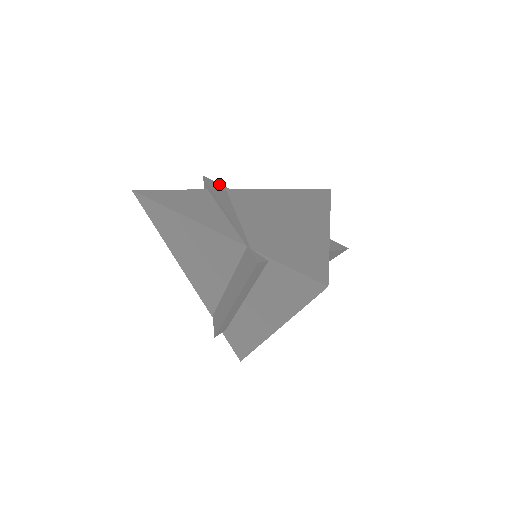
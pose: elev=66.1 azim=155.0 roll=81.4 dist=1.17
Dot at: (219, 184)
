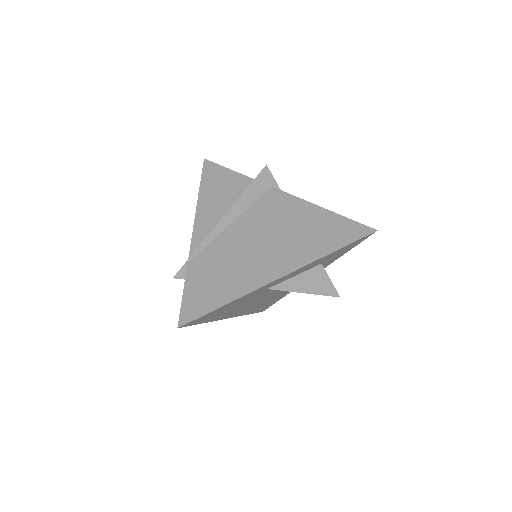
Dot at: (273, 178)
